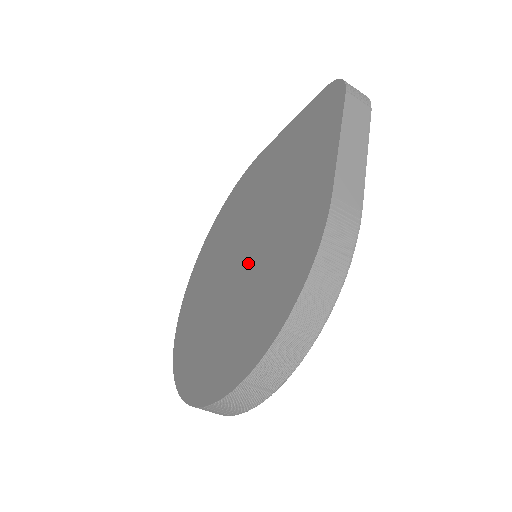
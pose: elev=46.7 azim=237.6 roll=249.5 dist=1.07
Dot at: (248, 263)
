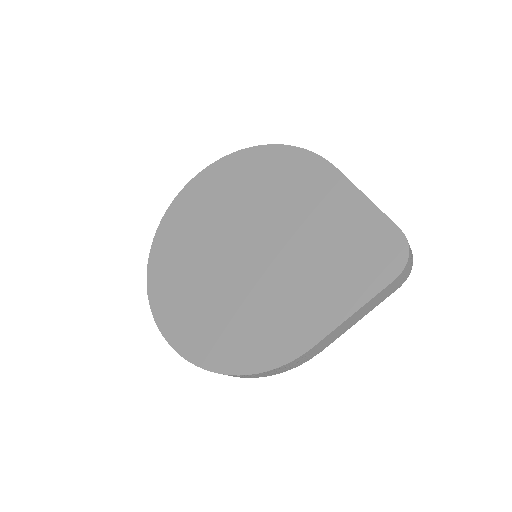
Dot at: (245, 275)
